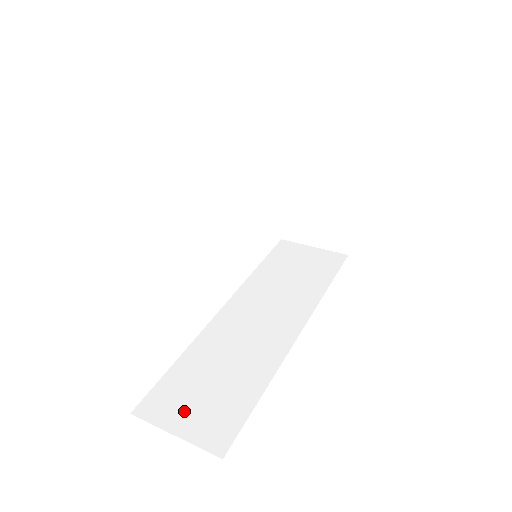
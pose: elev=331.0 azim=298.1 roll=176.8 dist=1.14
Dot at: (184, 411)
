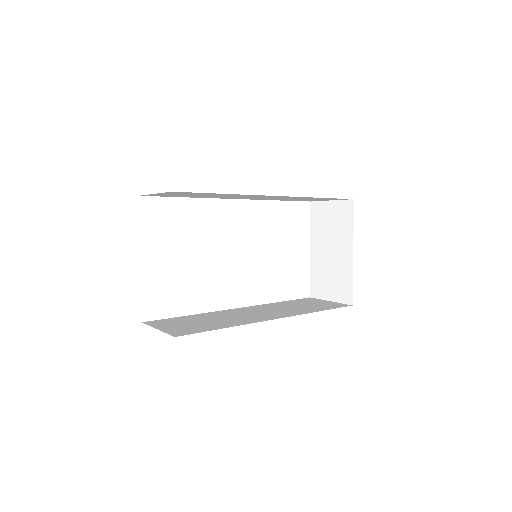
Dot at: (172, 325)
